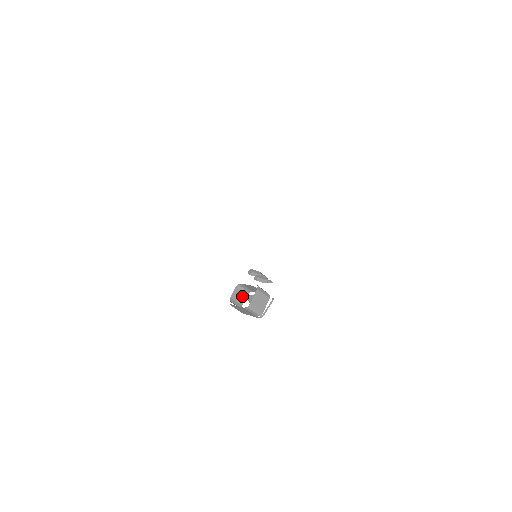
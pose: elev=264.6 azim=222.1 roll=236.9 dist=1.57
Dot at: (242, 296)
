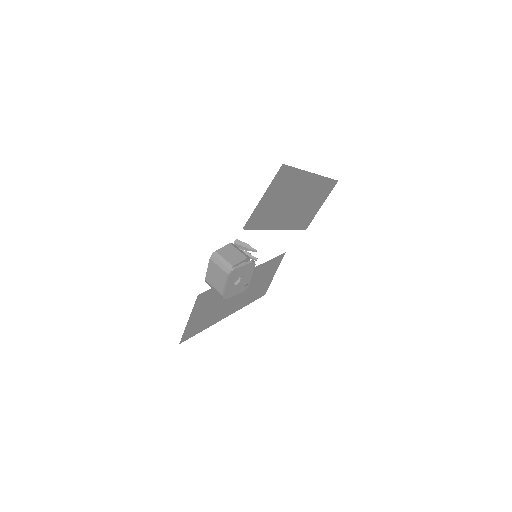
Dot at: occluded
